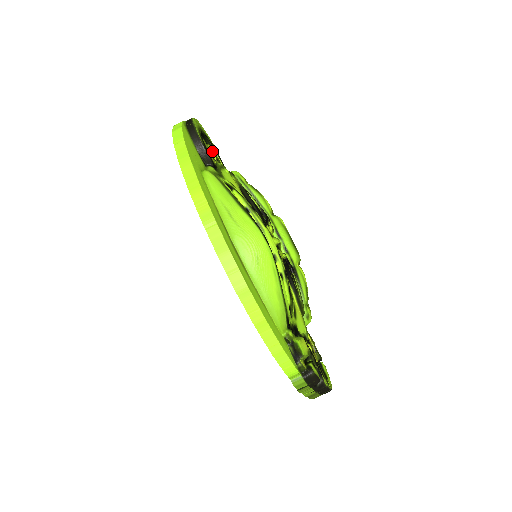
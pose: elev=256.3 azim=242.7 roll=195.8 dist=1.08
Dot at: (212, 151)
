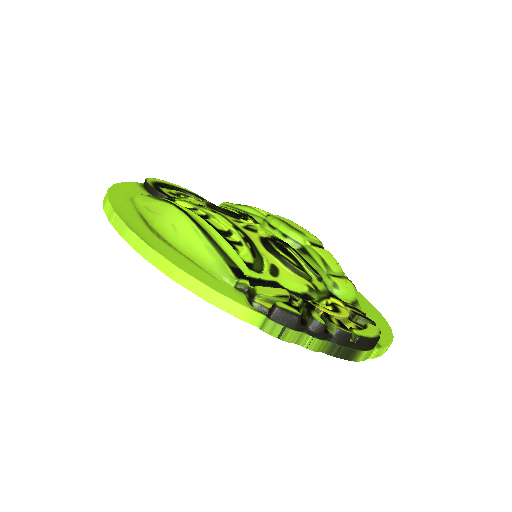
Dot at: (181, 194)
